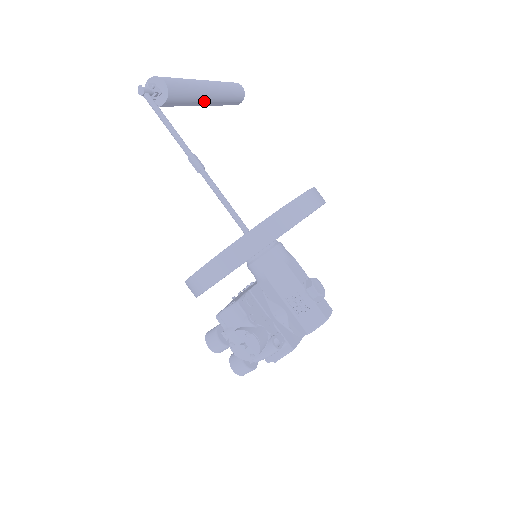
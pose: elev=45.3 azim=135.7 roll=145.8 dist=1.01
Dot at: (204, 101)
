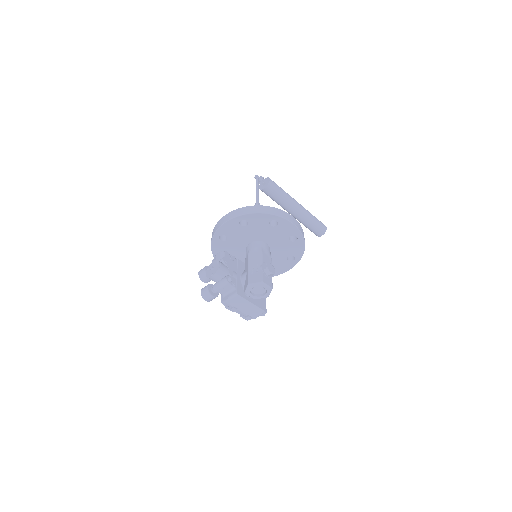
Dot at: (291, 209)
